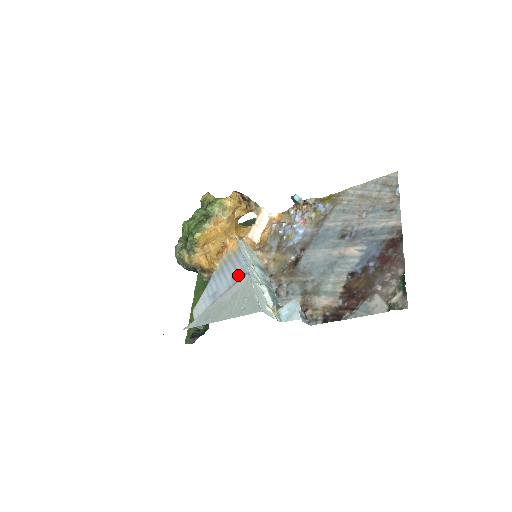
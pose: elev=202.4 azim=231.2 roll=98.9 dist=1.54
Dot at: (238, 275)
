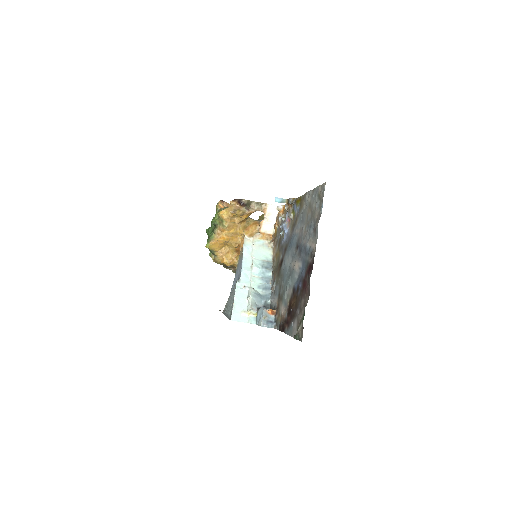
Dot at: (238, 277)
